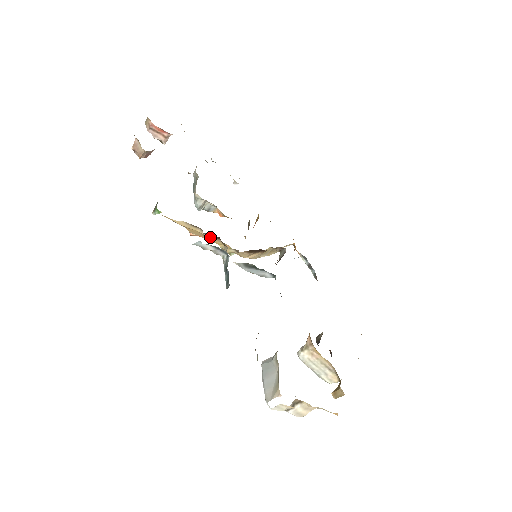
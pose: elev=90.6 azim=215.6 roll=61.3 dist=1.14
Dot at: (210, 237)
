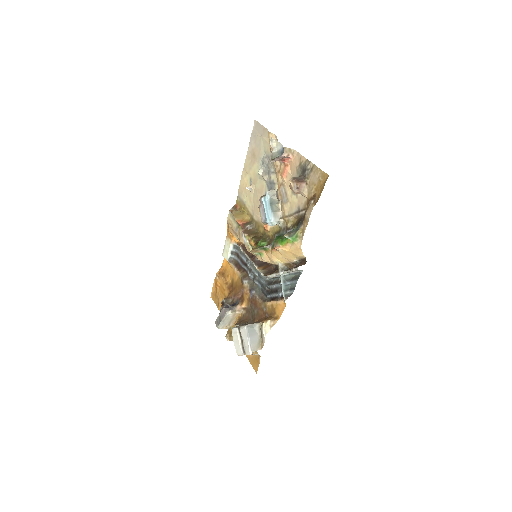
Dot at: (291, 261)
